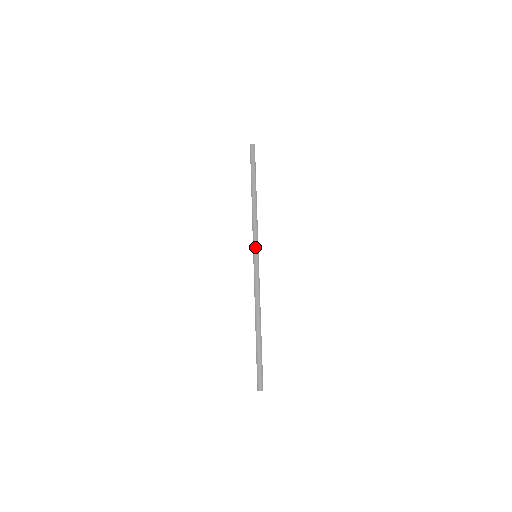
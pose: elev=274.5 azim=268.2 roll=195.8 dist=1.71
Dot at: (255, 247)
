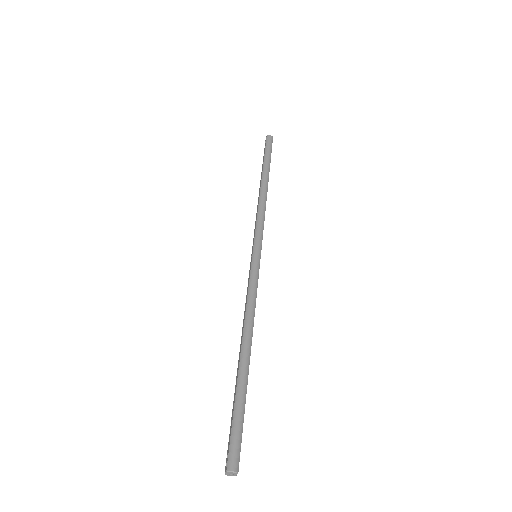
Dot at: (257, 242)
